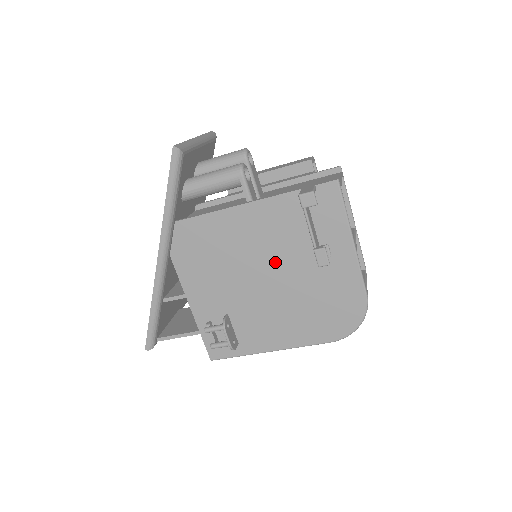
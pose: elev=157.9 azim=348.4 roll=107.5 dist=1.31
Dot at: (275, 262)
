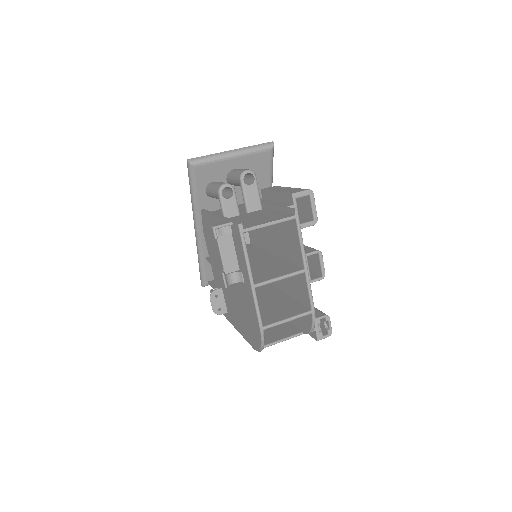
Dot at: occluded
